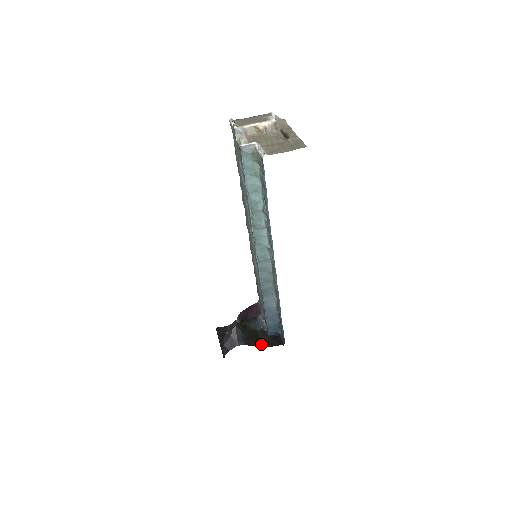
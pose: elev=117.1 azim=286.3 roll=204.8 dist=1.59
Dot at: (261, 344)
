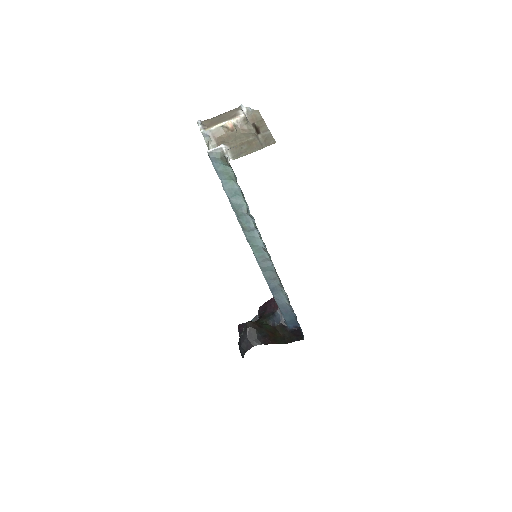
Dot at: (280, 341)
